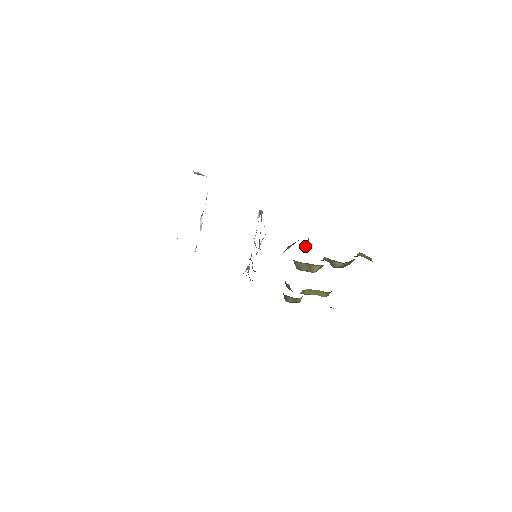
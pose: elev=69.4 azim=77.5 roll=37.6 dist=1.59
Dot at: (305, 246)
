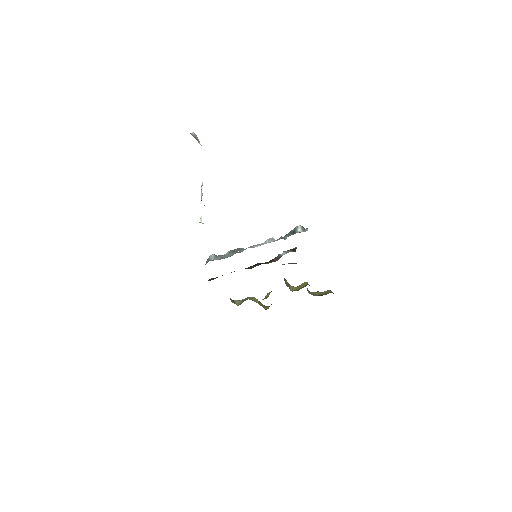
Dot at: occluded
